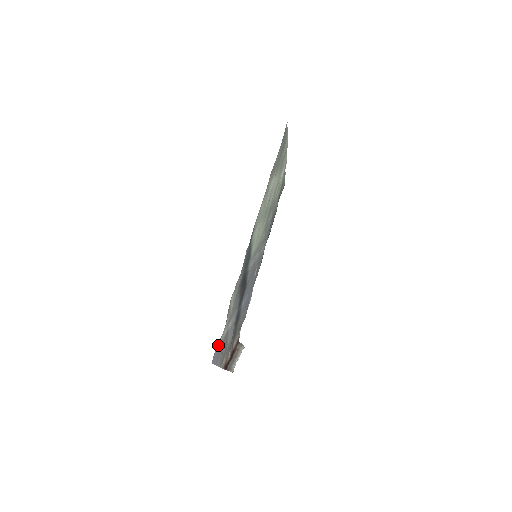
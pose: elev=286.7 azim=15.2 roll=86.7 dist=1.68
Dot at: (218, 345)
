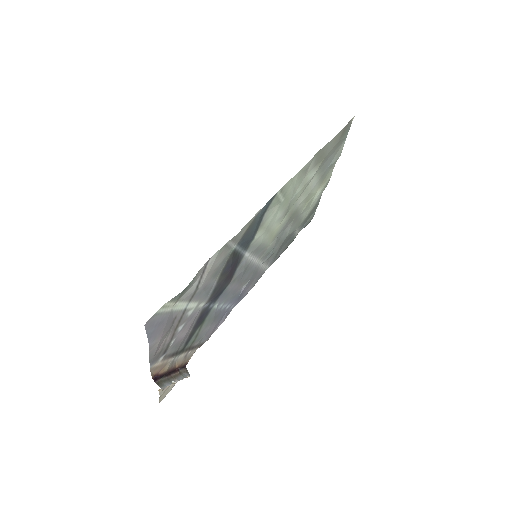
Dot at: (165, 310)
